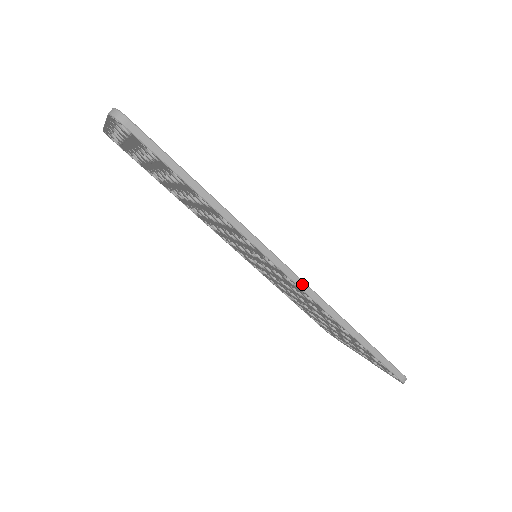
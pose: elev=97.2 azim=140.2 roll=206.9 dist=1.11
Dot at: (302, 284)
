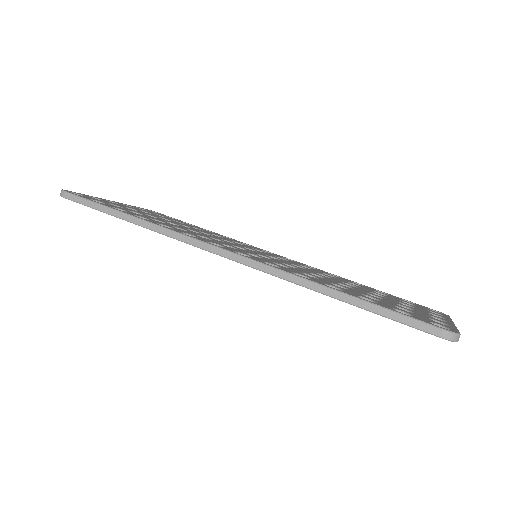
Dot at: (240, 258)
